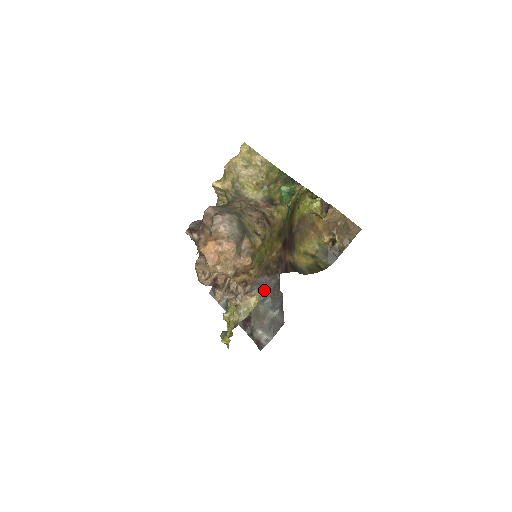
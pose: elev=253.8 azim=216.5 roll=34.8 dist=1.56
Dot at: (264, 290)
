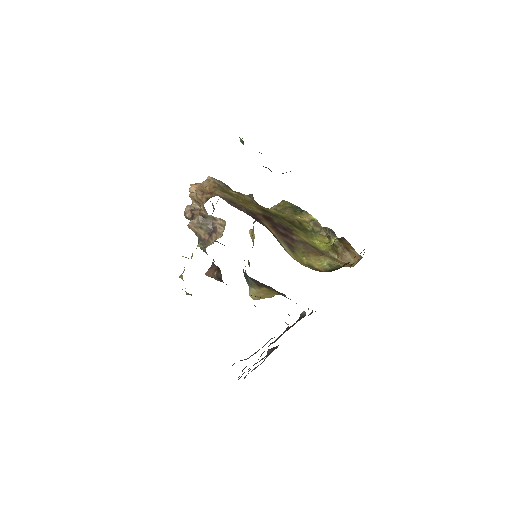
Dot at: occluded
